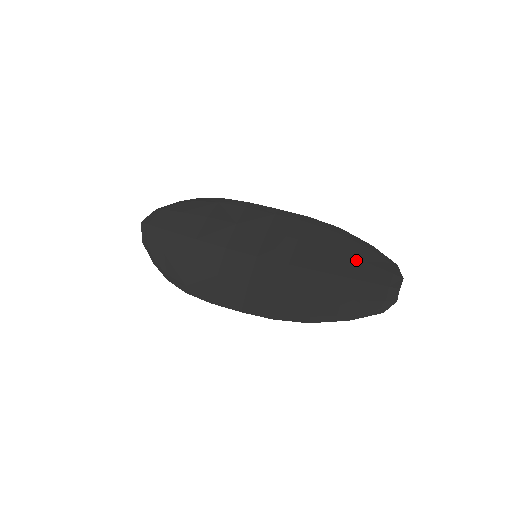
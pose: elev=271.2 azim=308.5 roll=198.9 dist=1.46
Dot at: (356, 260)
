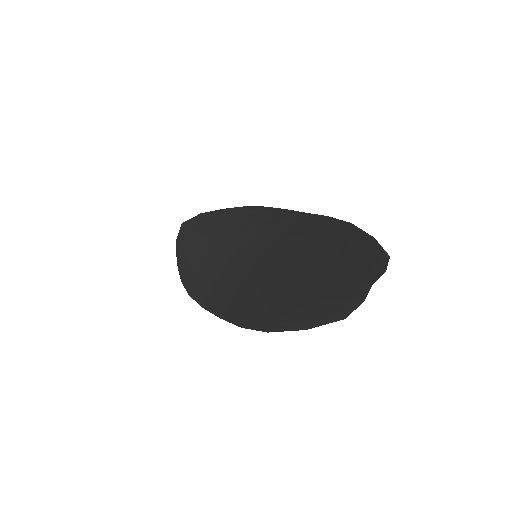
Dot at: (344, 253)
